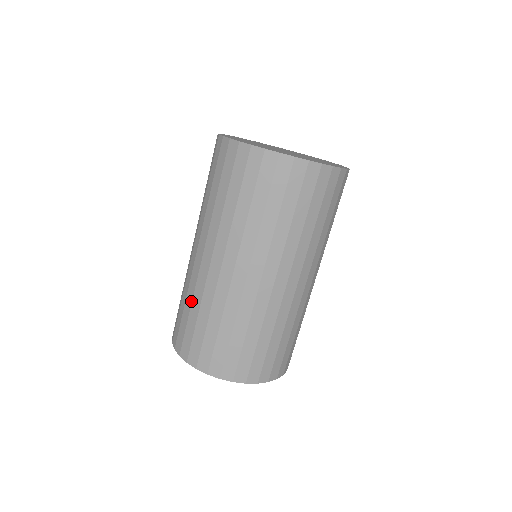
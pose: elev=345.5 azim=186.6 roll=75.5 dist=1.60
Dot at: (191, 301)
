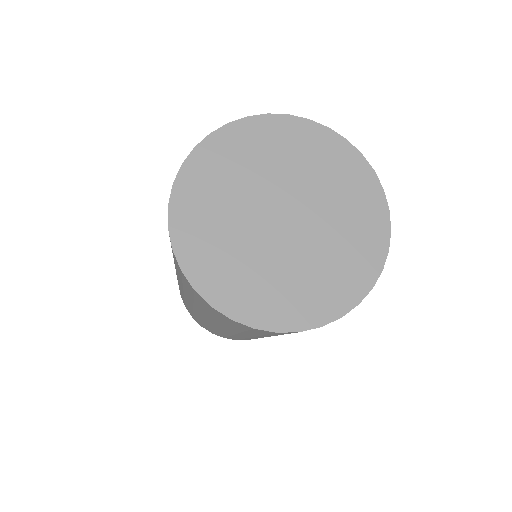
Dot at: occluded
